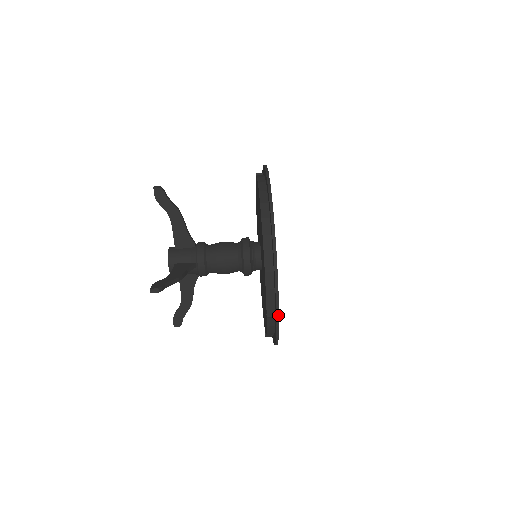
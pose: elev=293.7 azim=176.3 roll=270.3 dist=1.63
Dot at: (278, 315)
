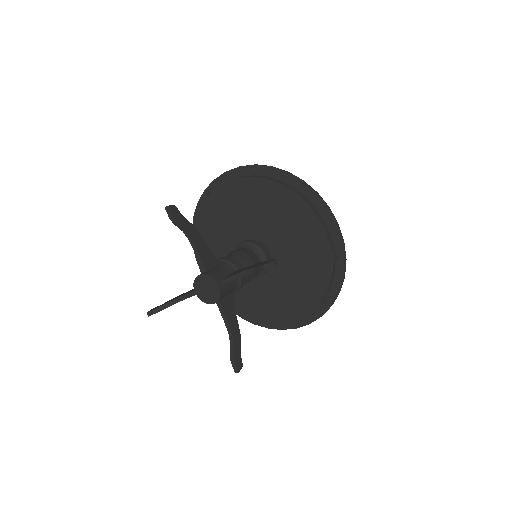
Dot at: (344, 246)
